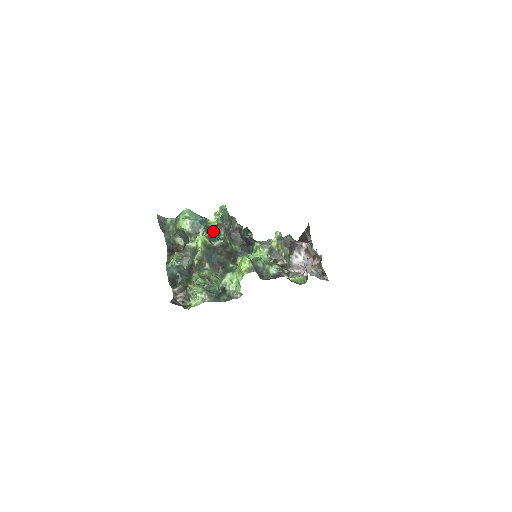
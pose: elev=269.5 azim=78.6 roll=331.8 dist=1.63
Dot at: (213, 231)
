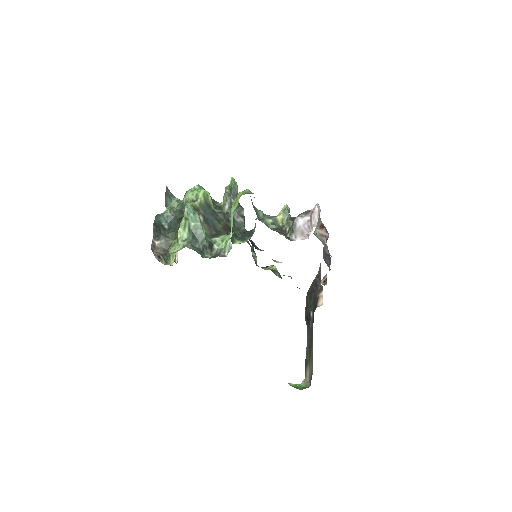
Dot at: (218, 203)
